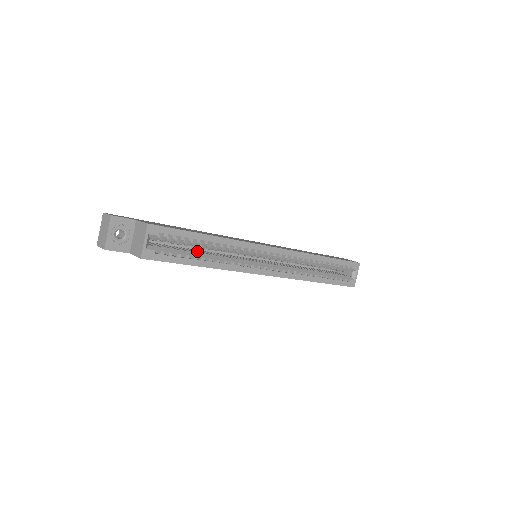
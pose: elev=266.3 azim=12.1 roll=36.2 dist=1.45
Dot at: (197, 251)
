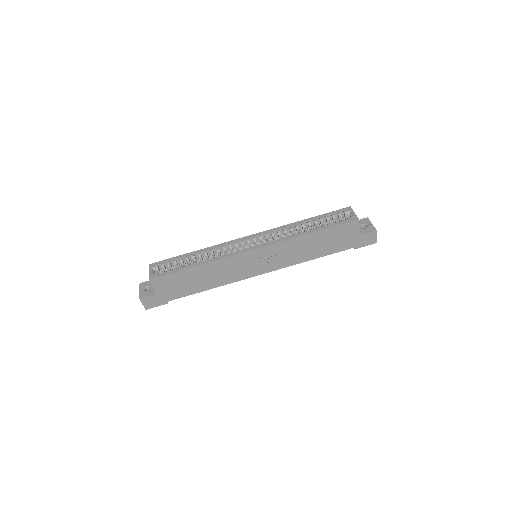
Dot at: occluded
